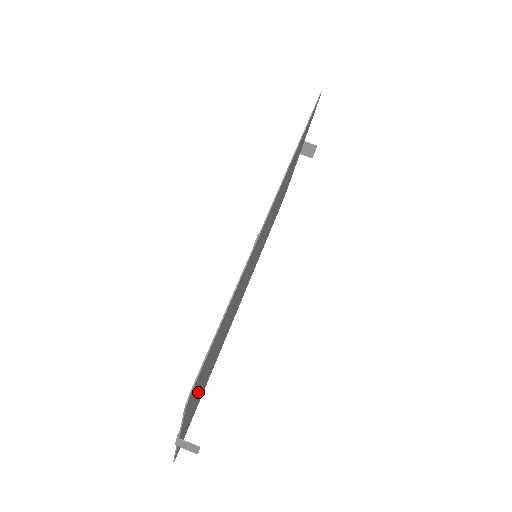
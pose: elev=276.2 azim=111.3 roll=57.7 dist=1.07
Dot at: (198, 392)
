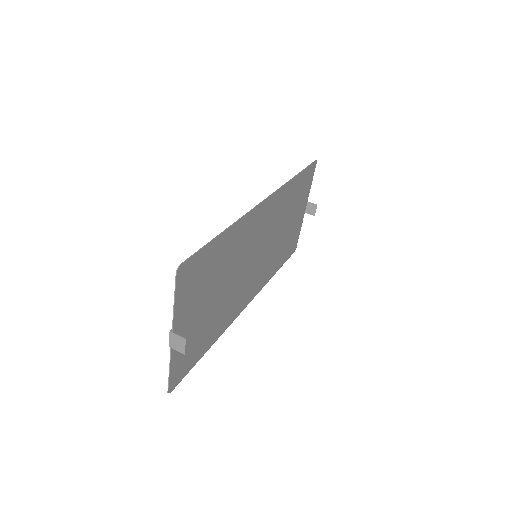
Dot at: (193, 315)
